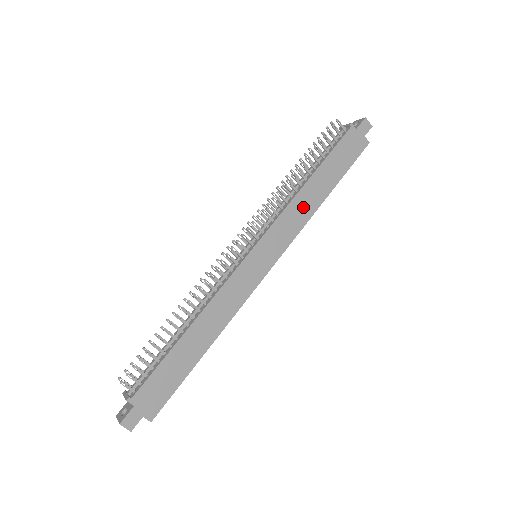
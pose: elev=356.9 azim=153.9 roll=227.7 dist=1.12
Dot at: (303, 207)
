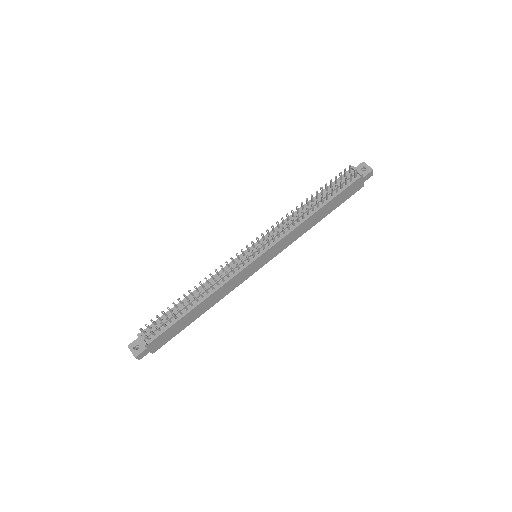
Dot at: (302, 229)
